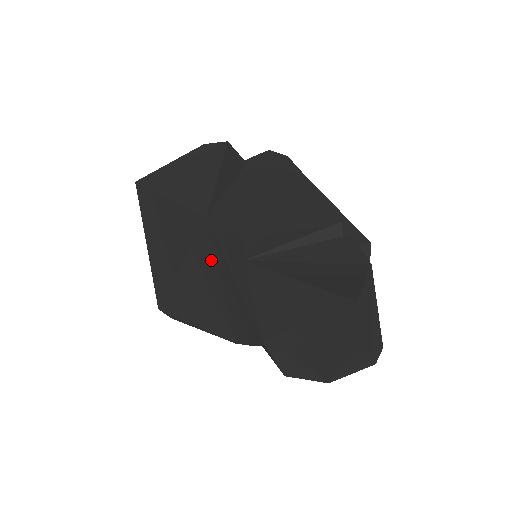
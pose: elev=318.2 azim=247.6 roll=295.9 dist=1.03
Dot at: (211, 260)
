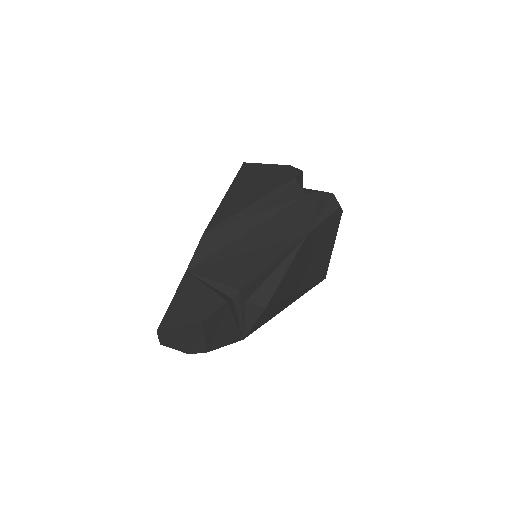
Dot at: occluded
